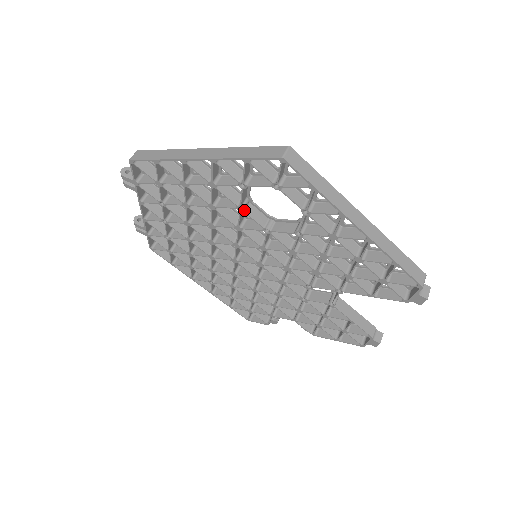
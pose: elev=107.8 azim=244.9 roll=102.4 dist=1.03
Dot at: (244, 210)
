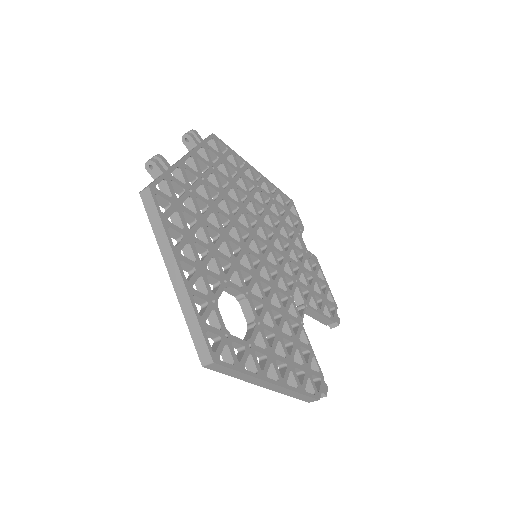
Dot at: occluded
